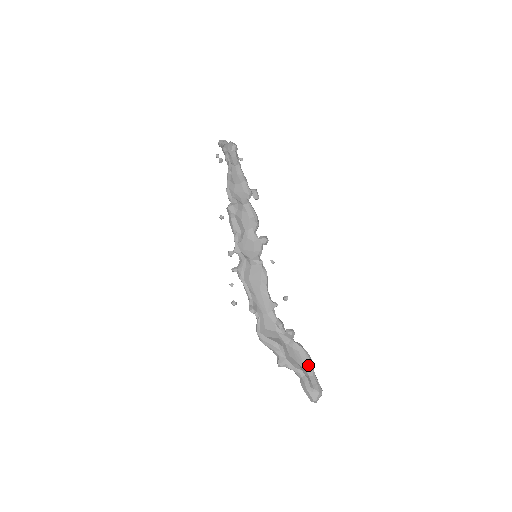
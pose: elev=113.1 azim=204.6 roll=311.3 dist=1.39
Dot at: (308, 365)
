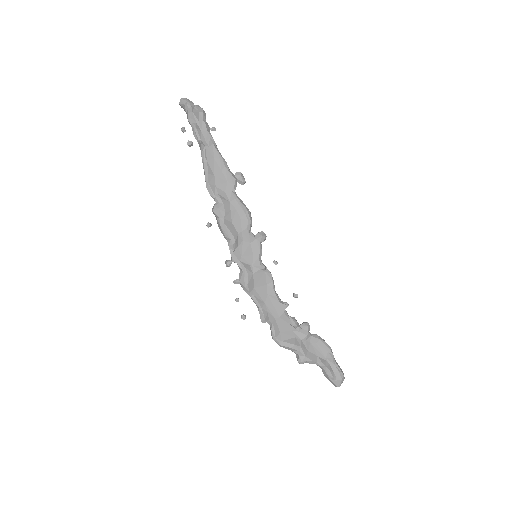
Dot at: (328, 355)
